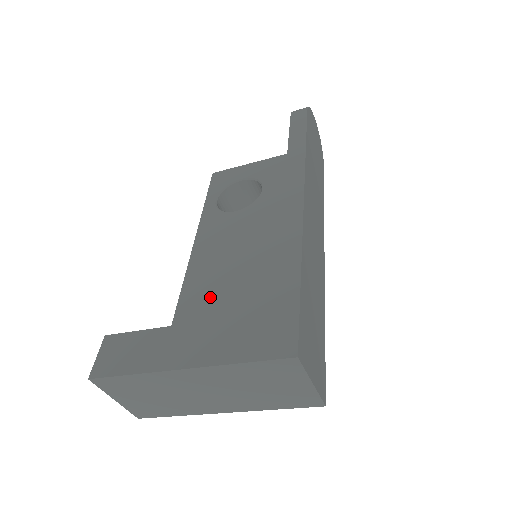
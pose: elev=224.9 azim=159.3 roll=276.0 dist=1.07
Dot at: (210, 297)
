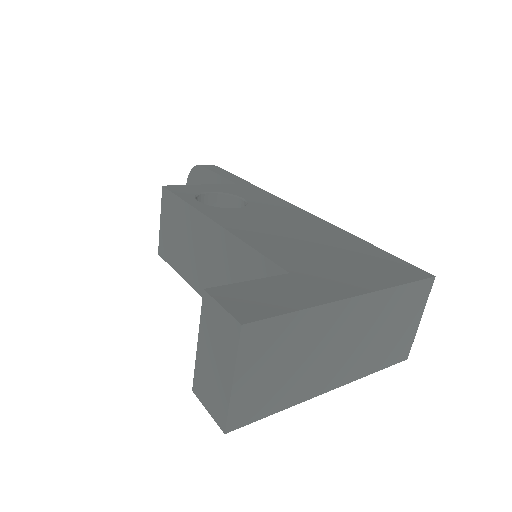
Dot at: (302, 253)
